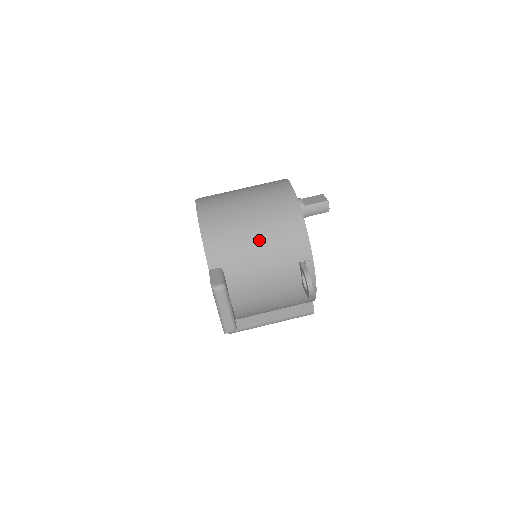
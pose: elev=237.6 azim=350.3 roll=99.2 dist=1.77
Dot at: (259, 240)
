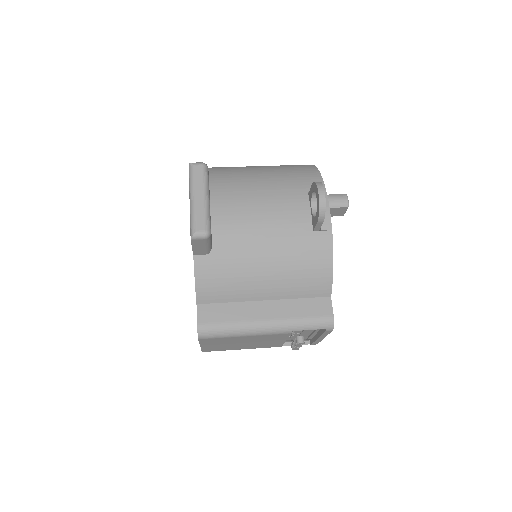
Dot at: (259, 171)
